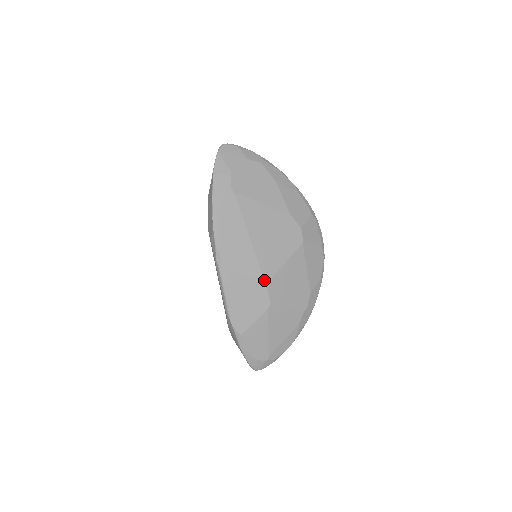
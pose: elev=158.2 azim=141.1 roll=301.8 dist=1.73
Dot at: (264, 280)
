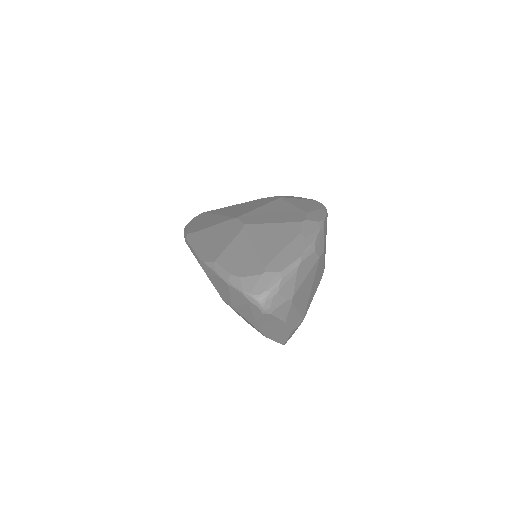
Dot at: (233, 218)
